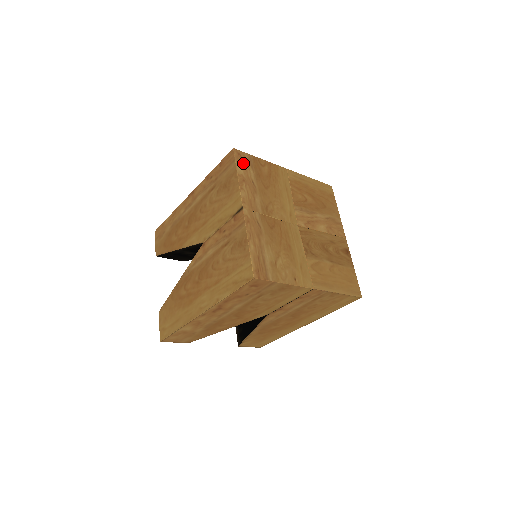
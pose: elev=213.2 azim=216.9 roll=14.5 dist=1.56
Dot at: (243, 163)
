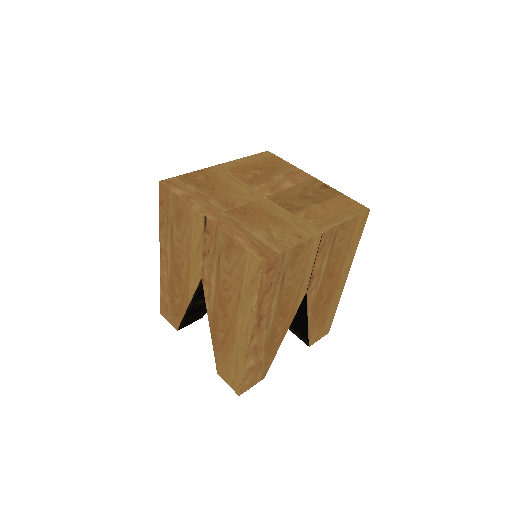
Dot at: (177, 186)
